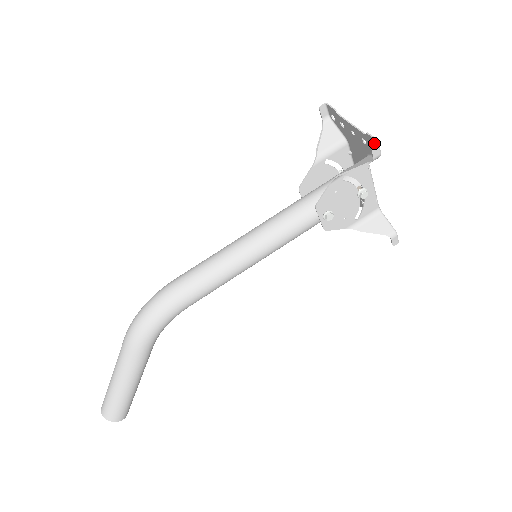
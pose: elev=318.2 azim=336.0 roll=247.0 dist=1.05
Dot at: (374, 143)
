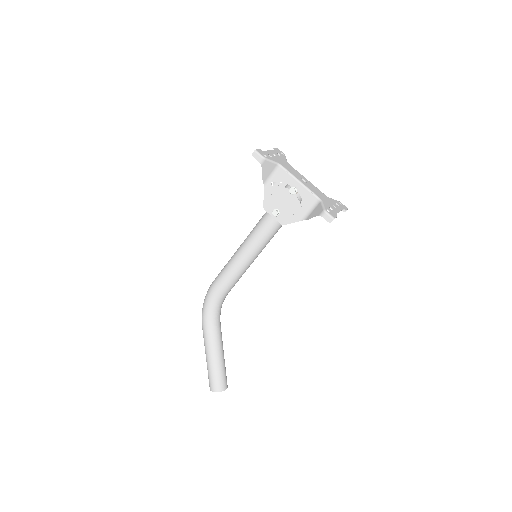
Dot at: (260, 153)
